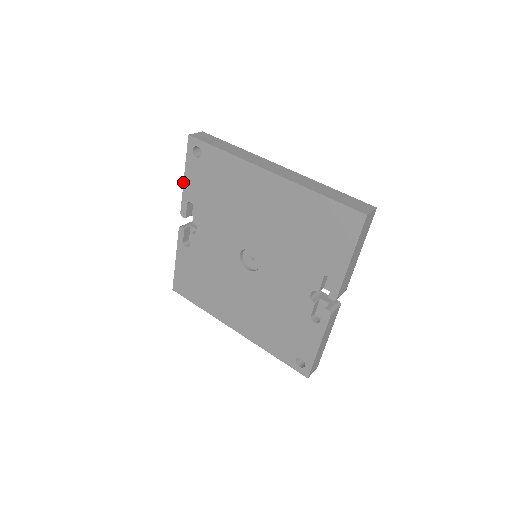
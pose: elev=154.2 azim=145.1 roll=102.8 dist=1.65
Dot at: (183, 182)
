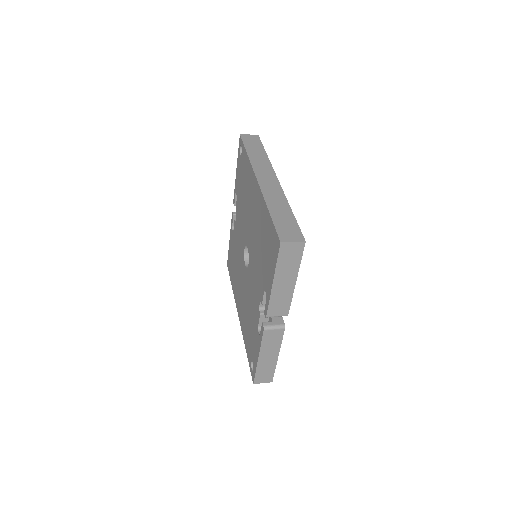
Dot at: (236, 174)
